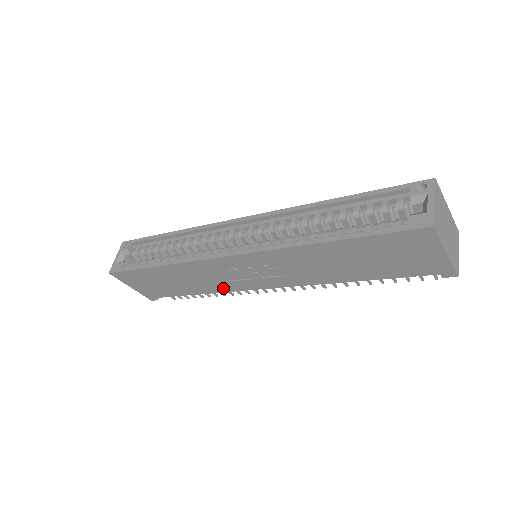
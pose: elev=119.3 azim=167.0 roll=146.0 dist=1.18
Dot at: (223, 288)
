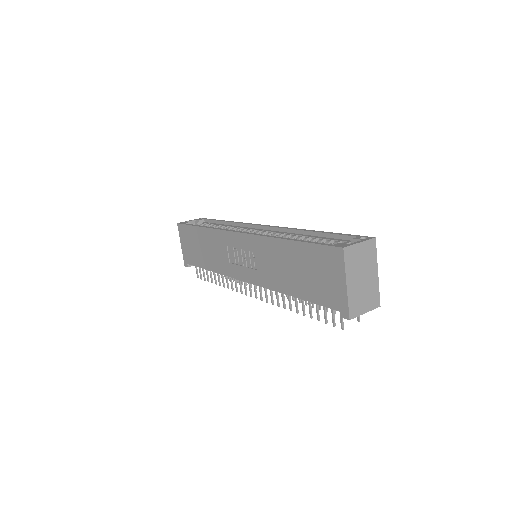
Dot at: (224, 269)
